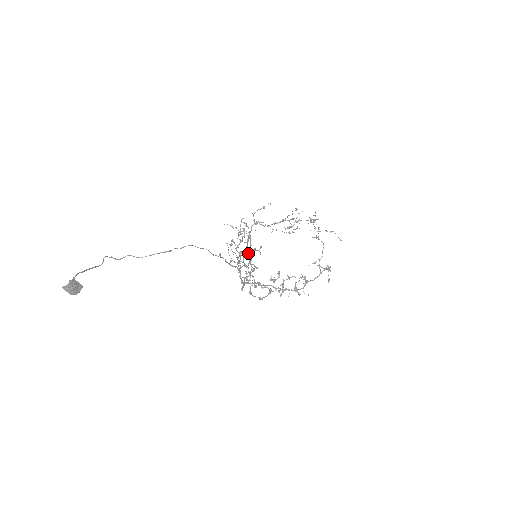
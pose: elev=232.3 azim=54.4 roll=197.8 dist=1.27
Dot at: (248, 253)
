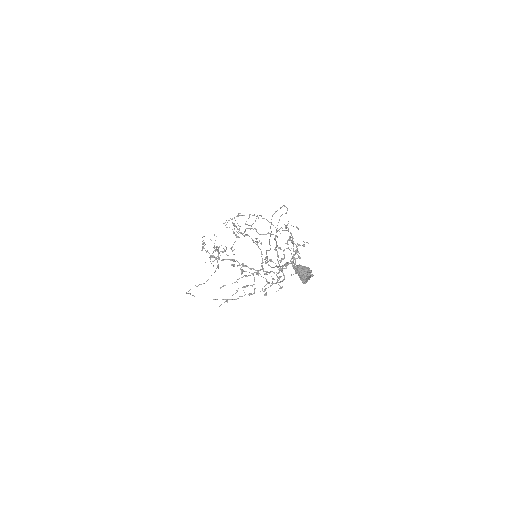
Dot at: occluded
